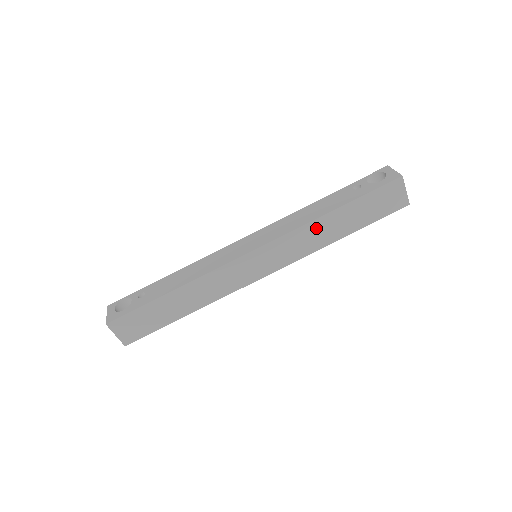
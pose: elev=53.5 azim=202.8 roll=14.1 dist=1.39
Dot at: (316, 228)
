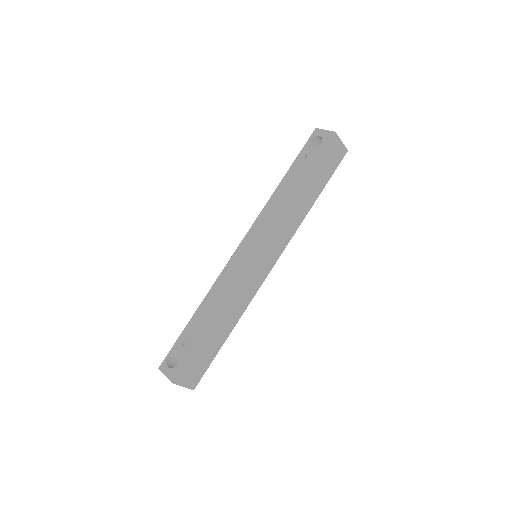
Dot at: (293, 208)
